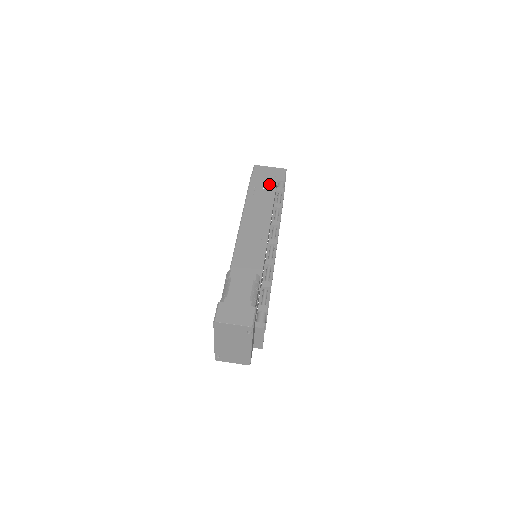
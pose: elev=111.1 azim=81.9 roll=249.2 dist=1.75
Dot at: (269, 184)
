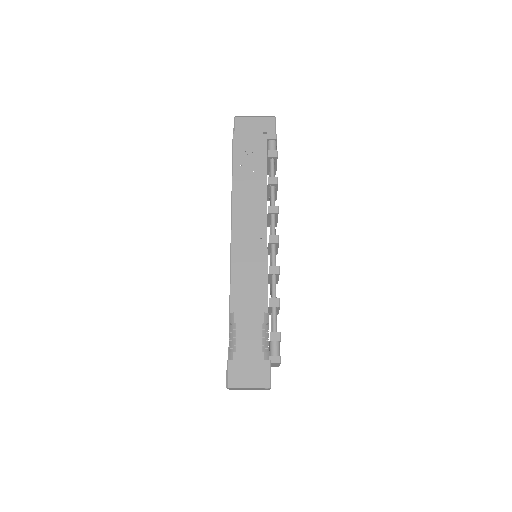
Dot at: (257, 147)
